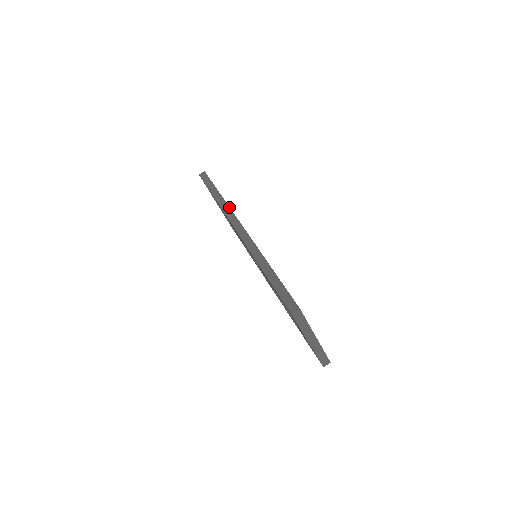
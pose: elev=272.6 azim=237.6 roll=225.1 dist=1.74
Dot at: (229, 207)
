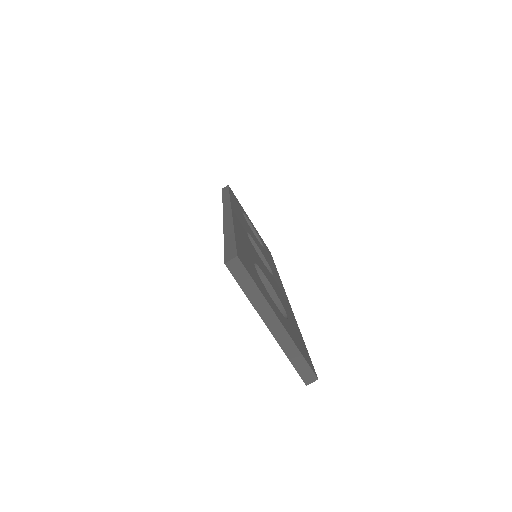
Dot at: (230, 200)
